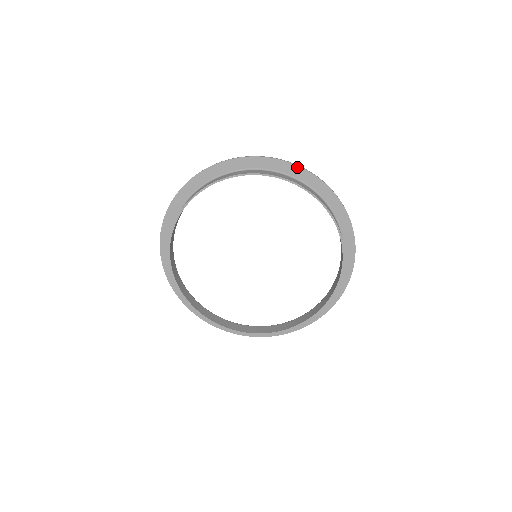
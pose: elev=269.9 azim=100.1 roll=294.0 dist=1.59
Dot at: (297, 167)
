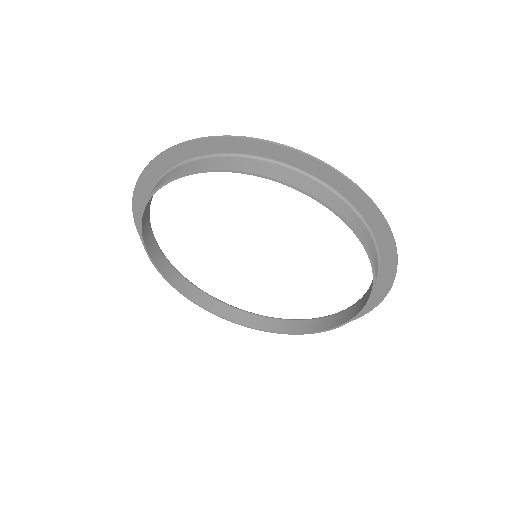
Dot at: (372, 206)
